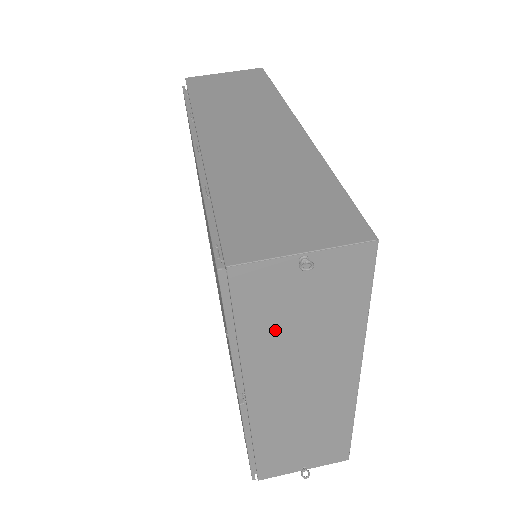
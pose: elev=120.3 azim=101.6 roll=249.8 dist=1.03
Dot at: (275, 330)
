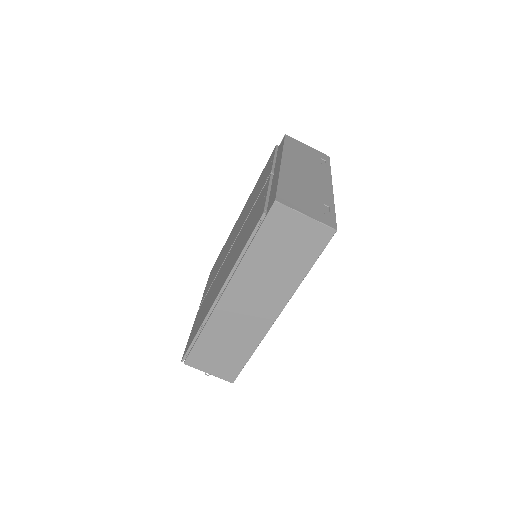
Dot at: occluded
